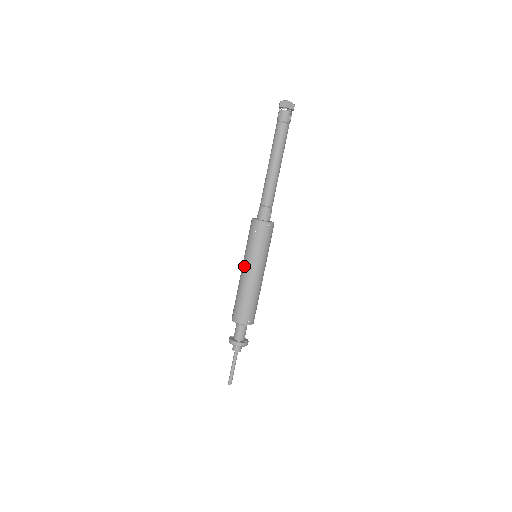
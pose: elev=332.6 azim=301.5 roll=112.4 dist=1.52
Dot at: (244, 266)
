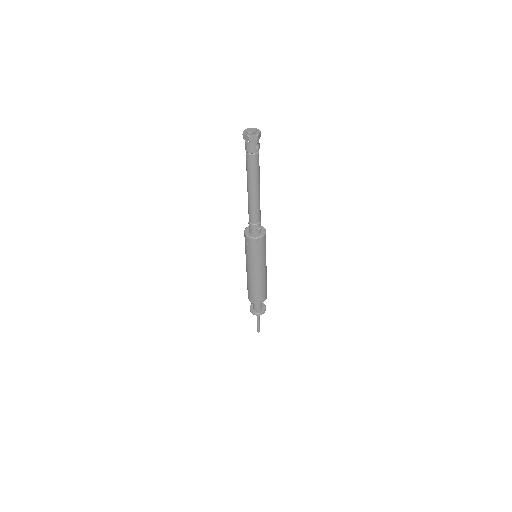
Dot at: (246, 265)
